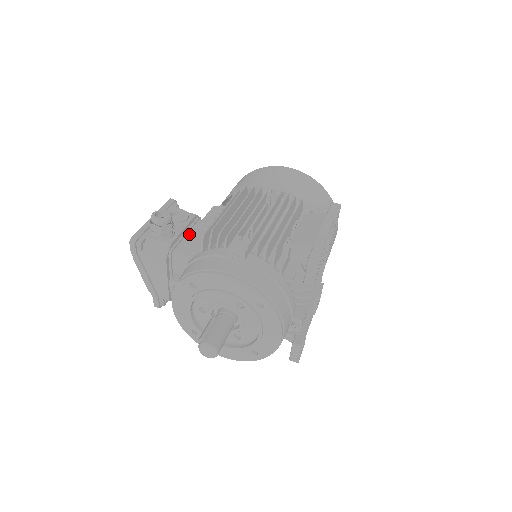
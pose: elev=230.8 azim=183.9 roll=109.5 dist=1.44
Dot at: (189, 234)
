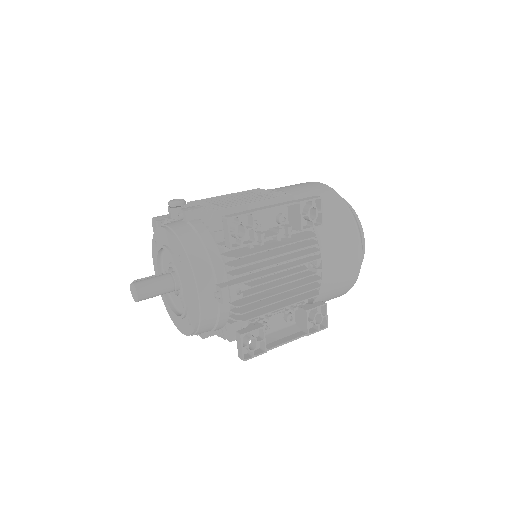
Dot at: occluded
